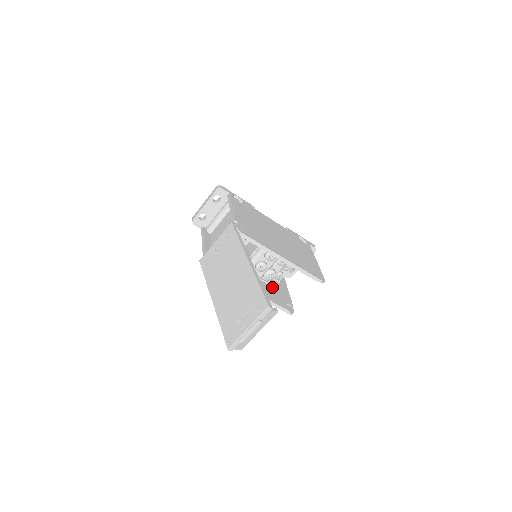
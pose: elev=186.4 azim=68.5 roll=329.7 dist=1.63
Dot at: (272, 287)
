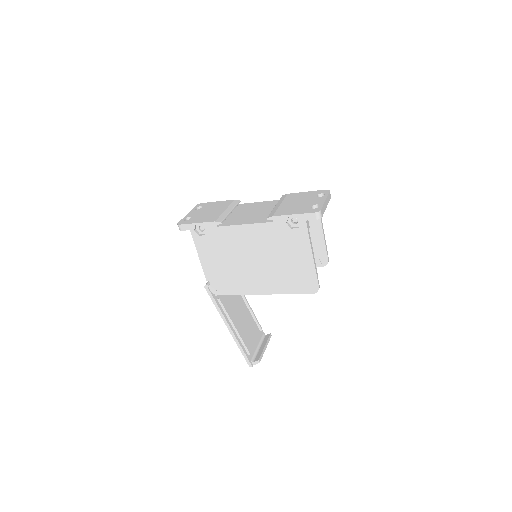
Dot at: occluded
